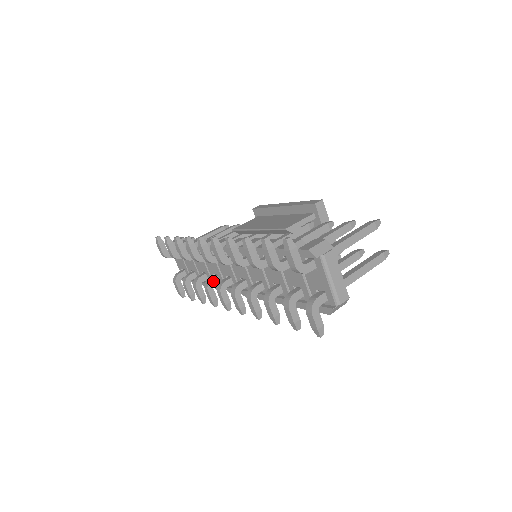
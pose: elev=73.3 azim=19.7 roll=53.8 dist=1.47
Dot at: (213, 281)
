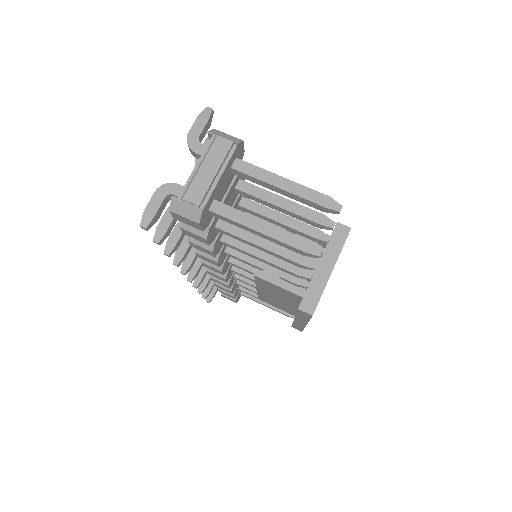
Dot at: occluded
